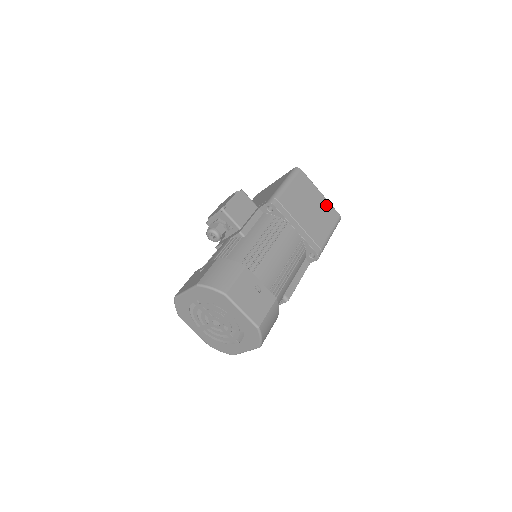
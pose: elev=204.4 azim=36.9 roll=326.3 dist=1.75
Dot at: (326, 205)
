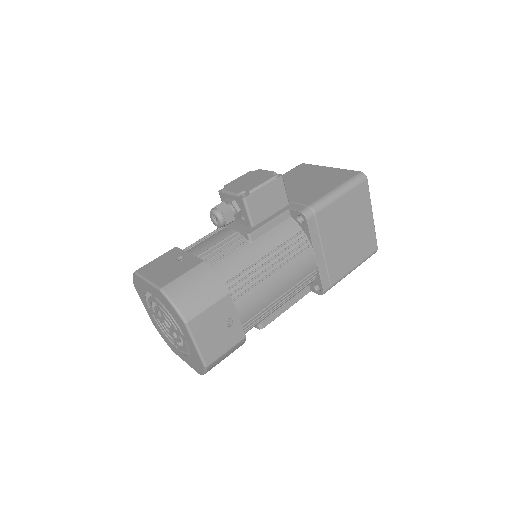
Dot at: (369, 233)
